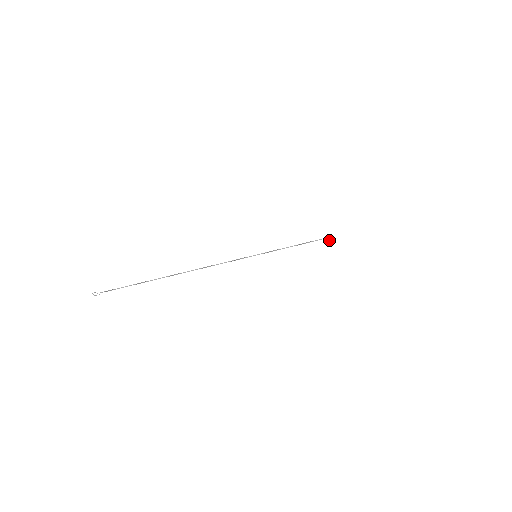
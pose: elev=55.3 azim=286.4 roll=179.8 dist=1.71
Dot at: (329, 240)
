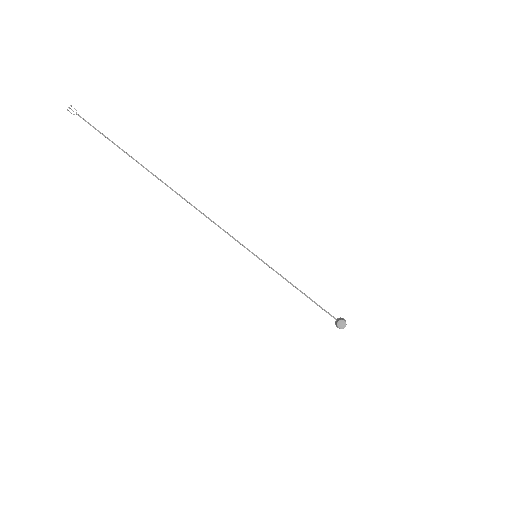
Dot at: (345, 321)
